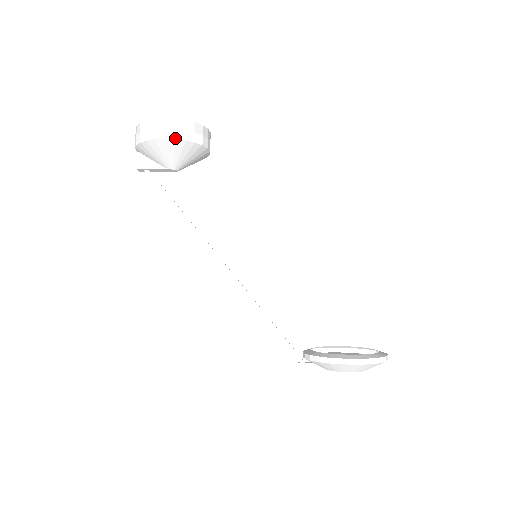
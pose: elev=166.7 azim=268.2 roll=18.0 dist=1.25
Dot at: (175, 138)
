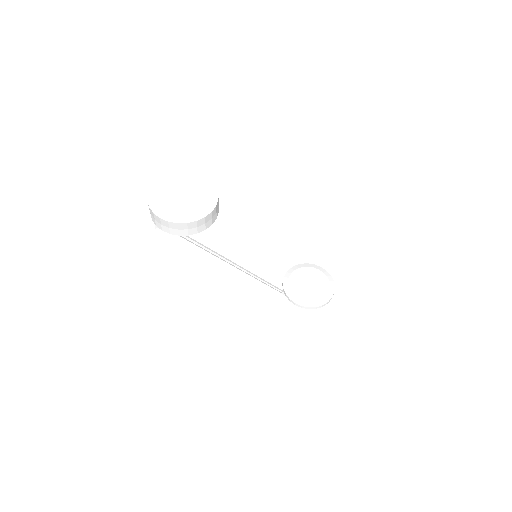
Dot at: occluded
